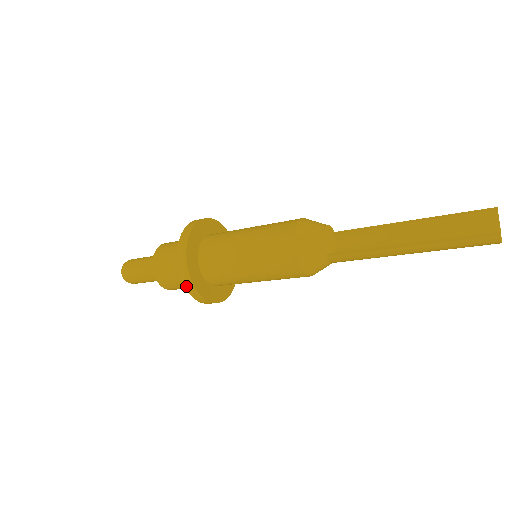
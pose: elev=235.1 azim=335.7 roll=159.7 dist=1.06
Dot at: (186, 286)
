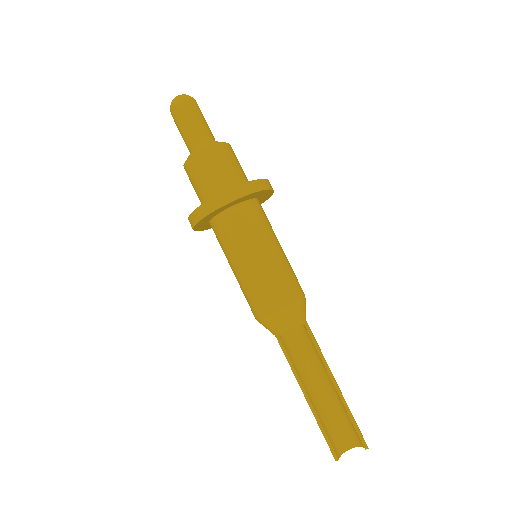
Dot at: occluded
